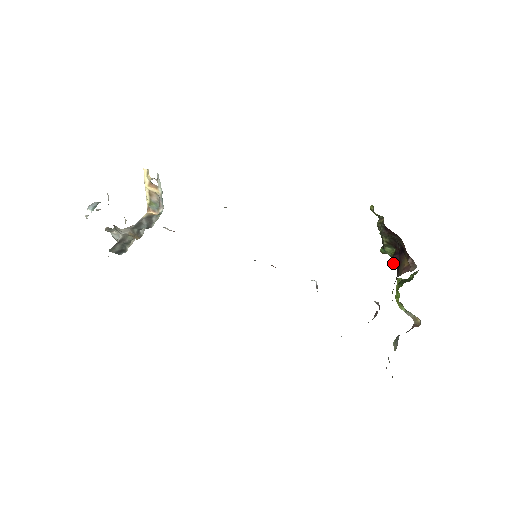
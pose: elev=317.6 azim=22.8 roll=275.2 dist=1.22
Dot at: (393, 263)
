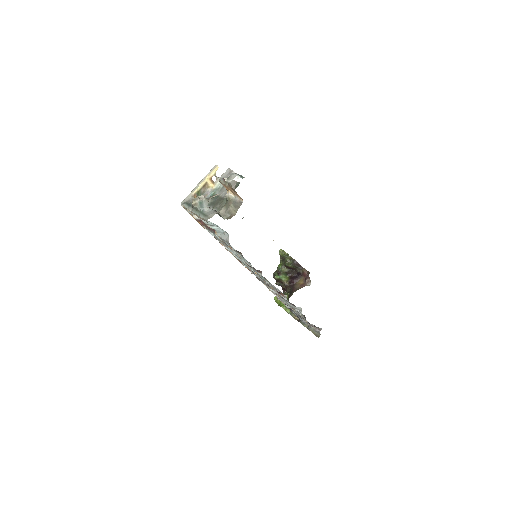
Dot at: (285, 284)
